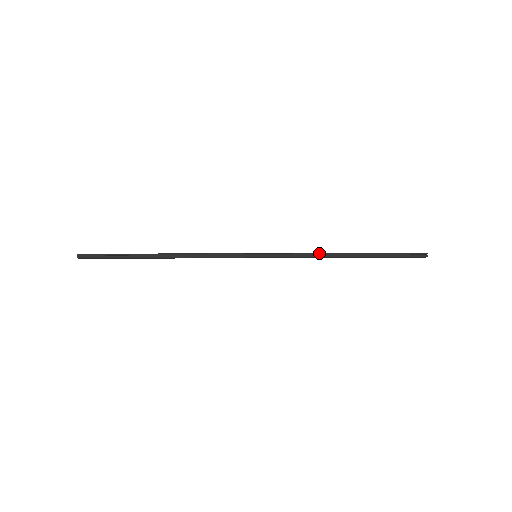
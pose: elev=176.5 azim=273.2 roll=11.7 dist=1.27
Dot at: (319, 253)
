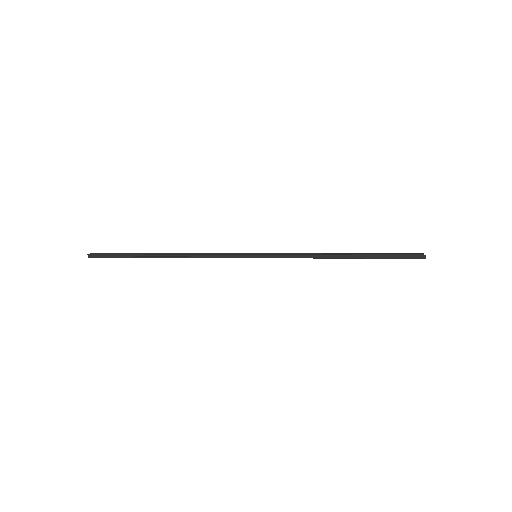
Dot at: (317, 255)
